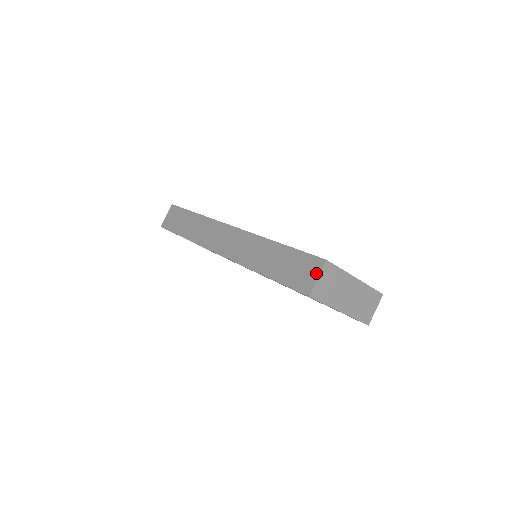
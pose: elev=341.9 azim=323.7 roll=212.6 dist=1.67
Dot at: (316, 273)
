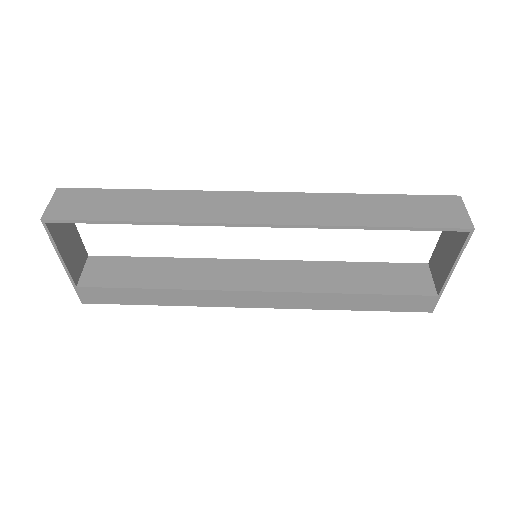
Dot at: (461, 208)
